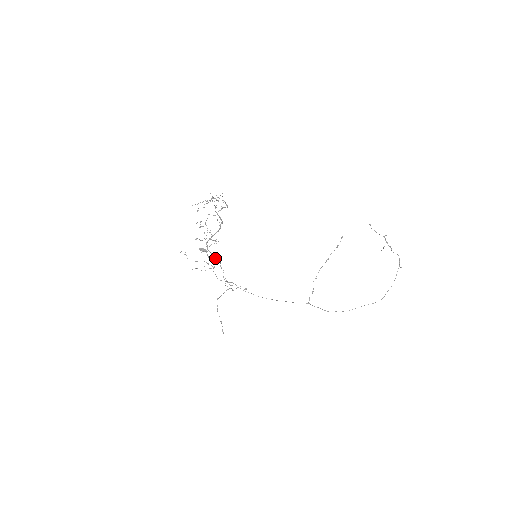
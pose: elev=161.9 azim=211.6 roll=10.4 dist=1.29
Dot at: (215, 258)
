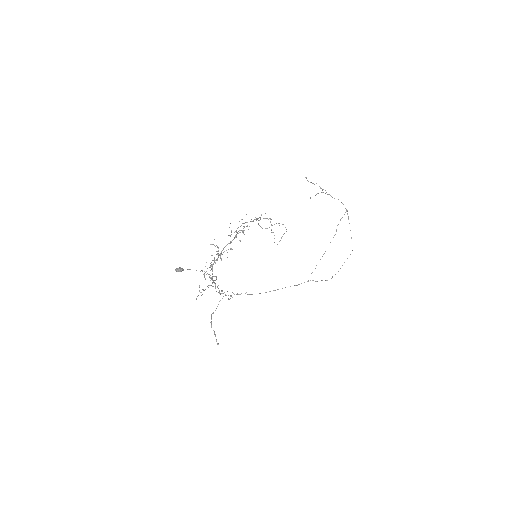
Dot at: (203, 274)
